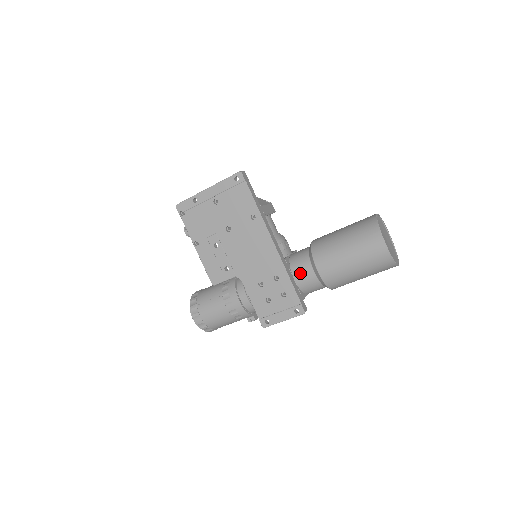
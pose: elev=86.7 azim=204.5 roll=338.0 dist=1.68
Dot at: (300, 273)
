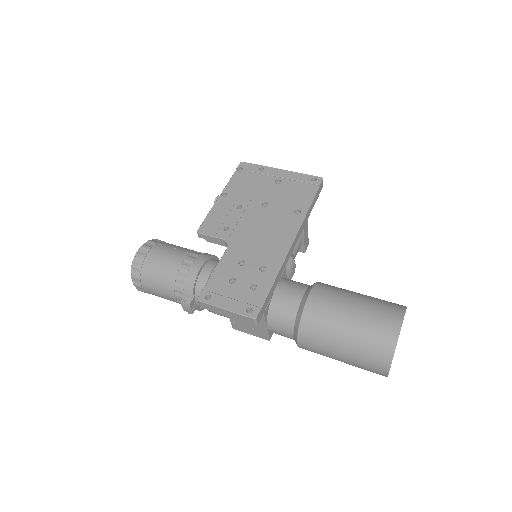
Dot at: (287, 289)
